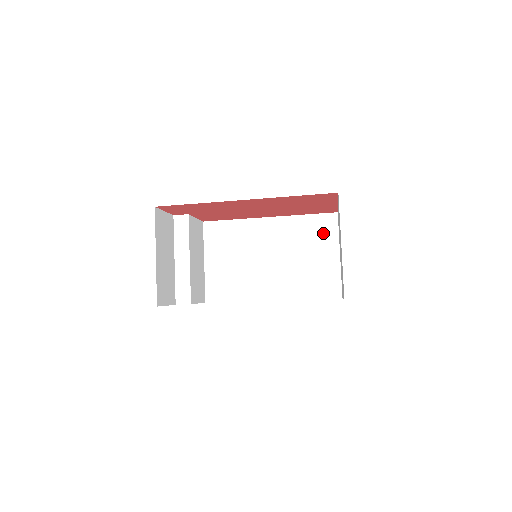
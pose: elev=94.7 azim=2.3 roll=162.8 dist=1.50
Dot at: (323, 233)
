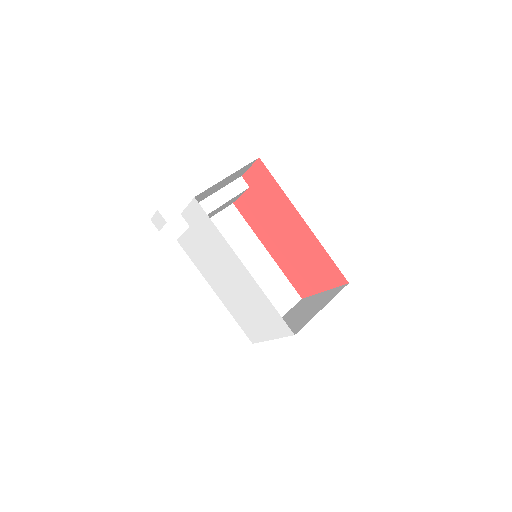
Dot at: (283, 298)
